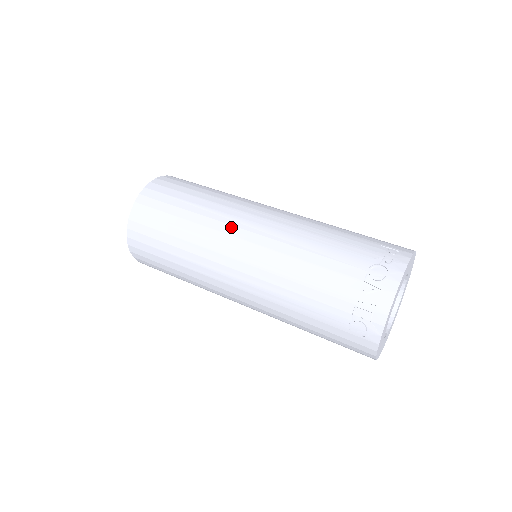
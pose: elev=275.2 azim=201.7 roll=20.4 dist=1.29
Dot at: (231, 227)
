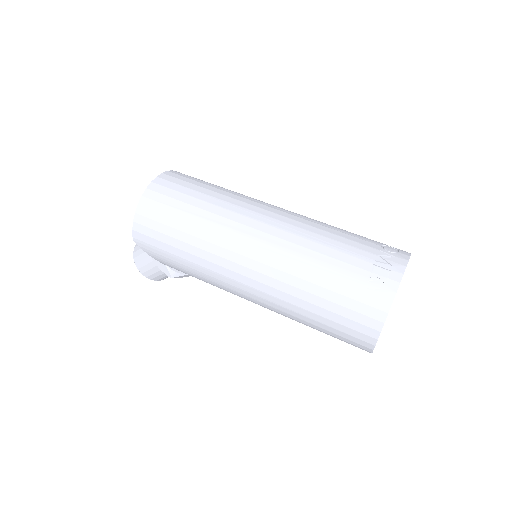
Dot at: (257, 203)
